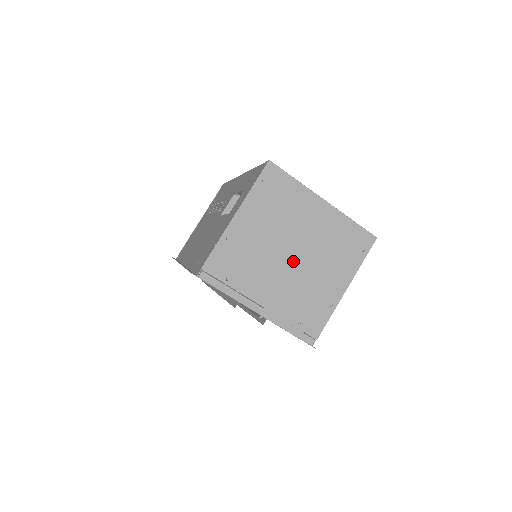
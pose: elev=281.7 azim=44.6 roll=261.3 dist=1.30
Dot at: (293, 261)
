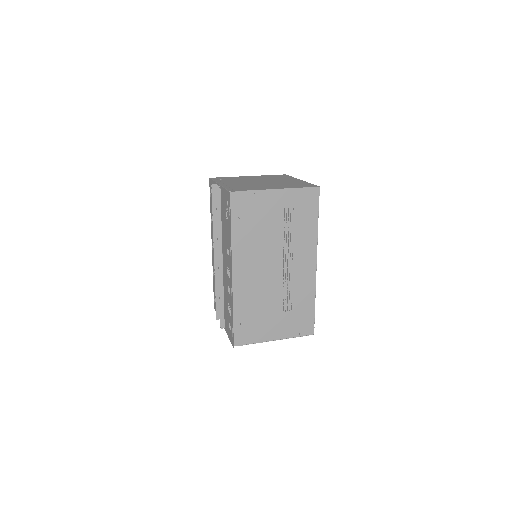
Dot at: (260, 182)
